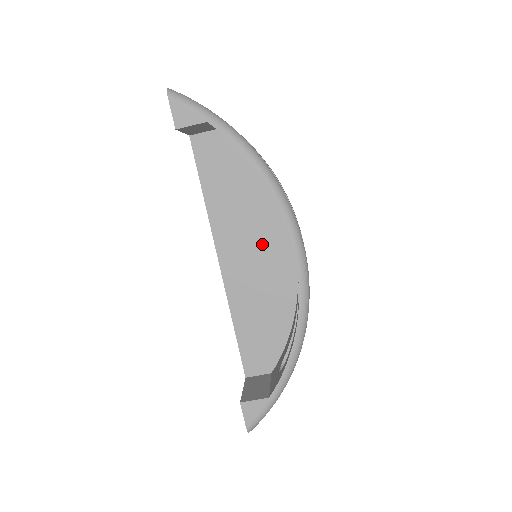
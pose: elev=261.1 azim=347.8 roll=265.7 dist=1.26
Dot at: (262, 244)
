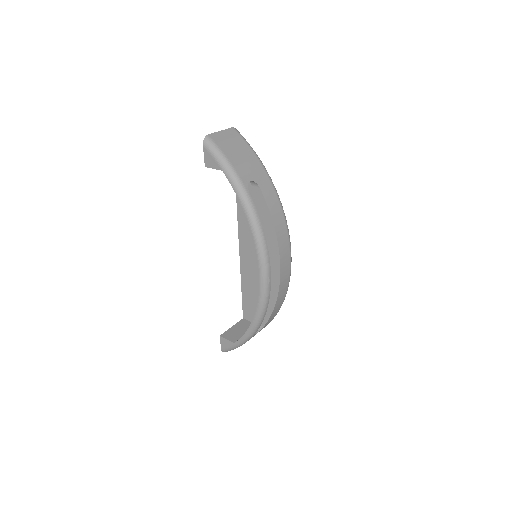
Dot at: occluded
